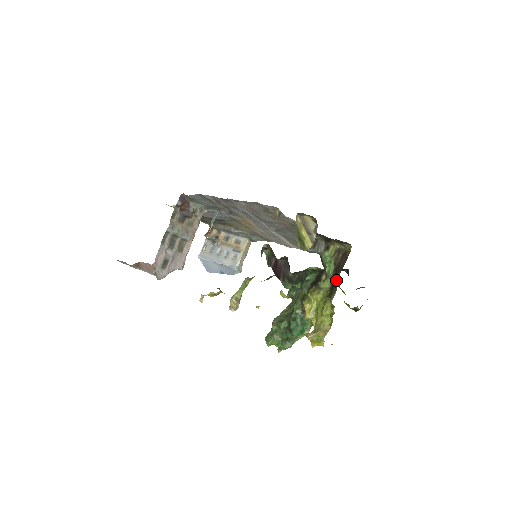
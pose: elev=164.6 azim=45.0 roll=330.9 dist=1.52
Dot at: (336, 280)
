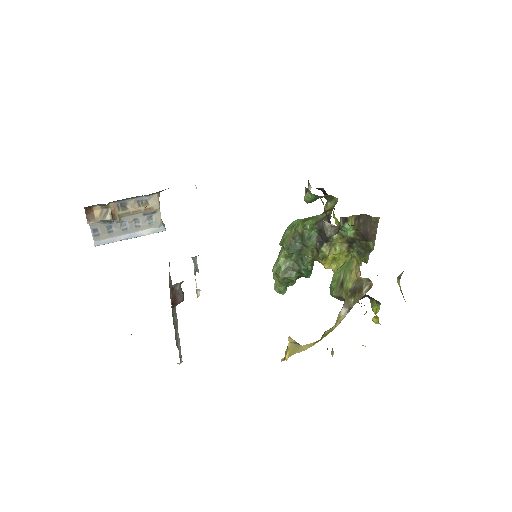
Dot at: (364, 244)
